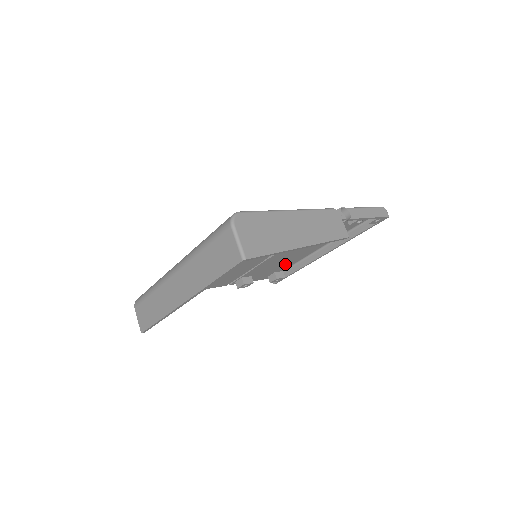
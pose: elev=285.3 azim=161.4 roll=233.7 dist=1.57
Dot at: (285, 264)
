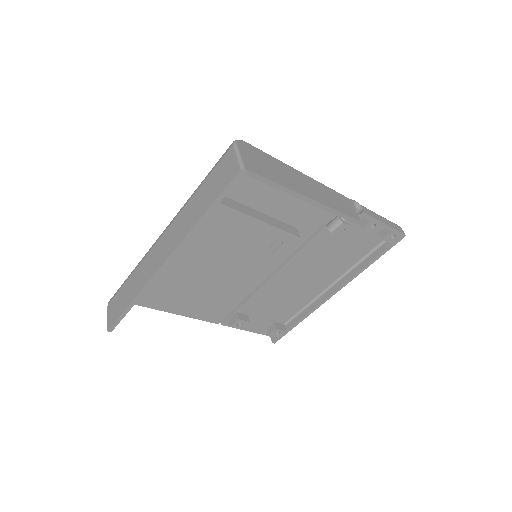
Dot at: (287, 307)
